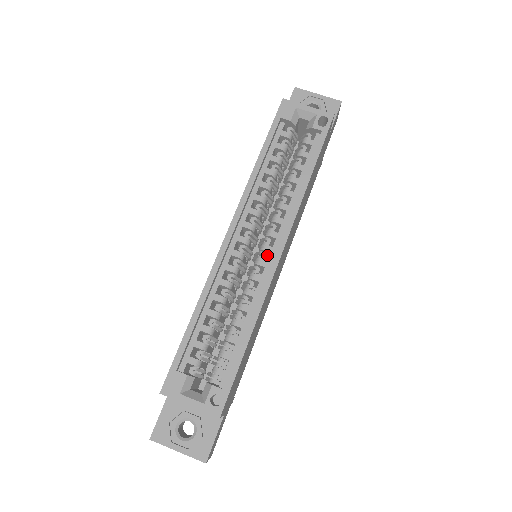
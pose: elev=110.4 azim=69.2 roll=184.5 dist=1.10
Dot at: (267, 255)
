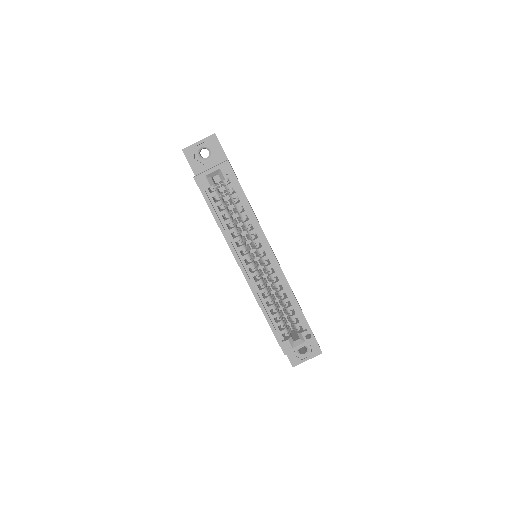
Dot at: occluded
